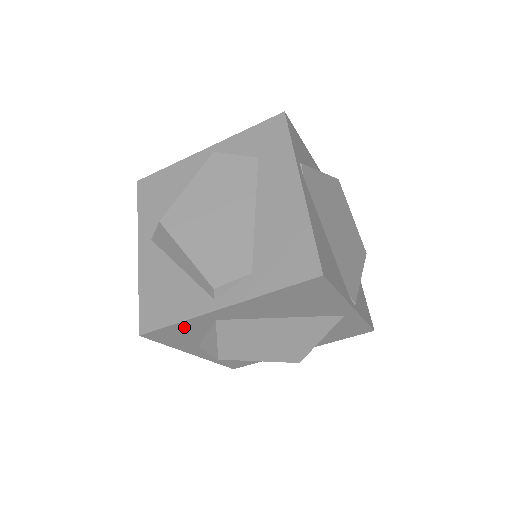
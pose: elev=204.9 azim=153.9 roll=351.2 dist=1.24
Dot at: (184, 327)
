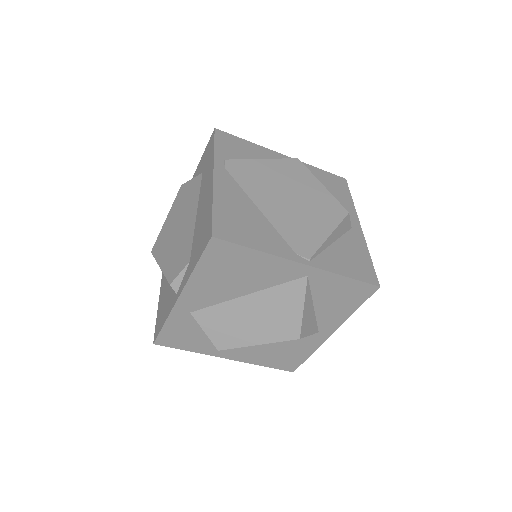
Dot at: (176, 327)
